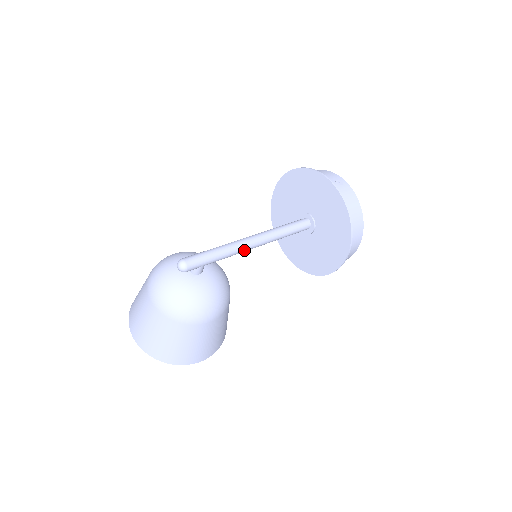
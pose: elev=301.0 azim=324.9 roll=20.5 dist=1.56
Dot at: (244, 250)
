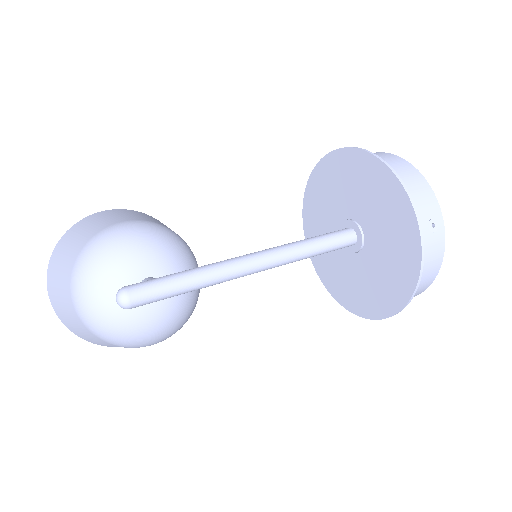
Dot at: (235, 278)
